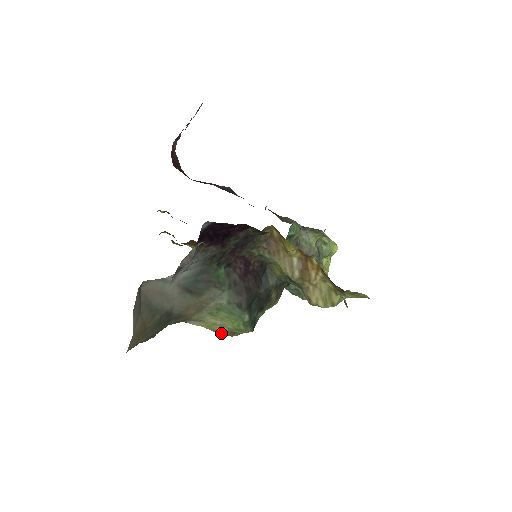
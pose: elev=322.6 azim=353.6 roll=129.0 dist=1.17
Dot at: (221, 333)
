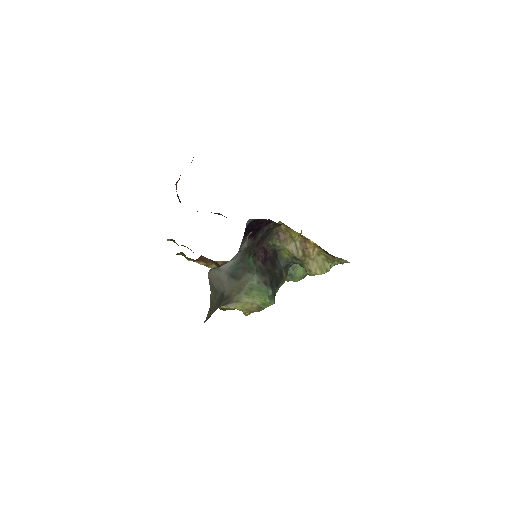
Dot at: (250, 311)
